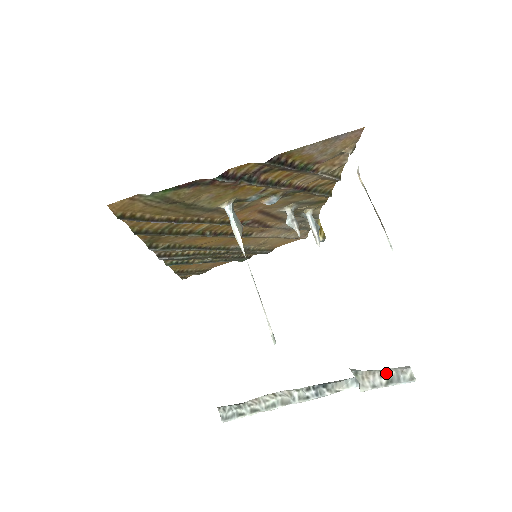
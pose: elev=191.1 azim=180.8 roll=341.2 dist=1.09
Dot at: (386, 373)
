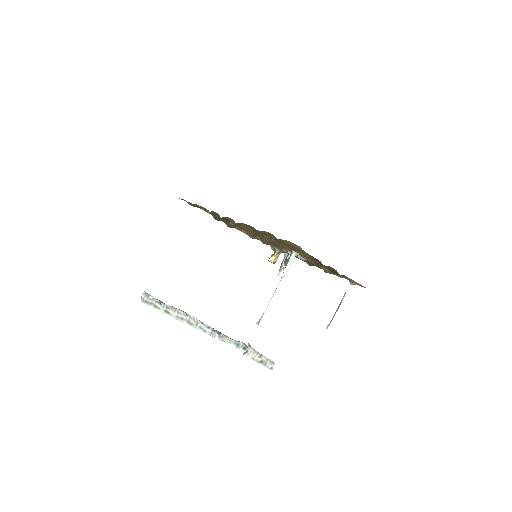
Dot at: (263, 357)
